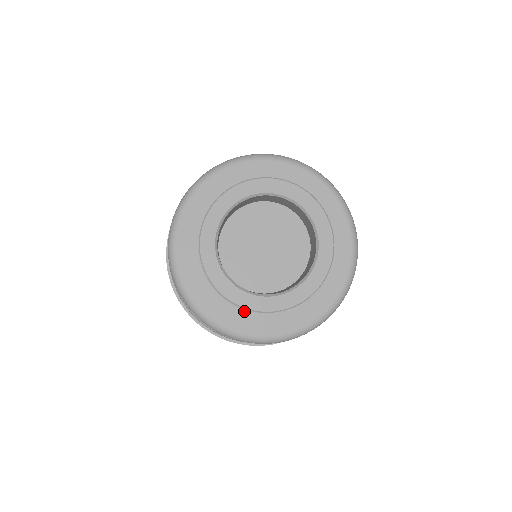
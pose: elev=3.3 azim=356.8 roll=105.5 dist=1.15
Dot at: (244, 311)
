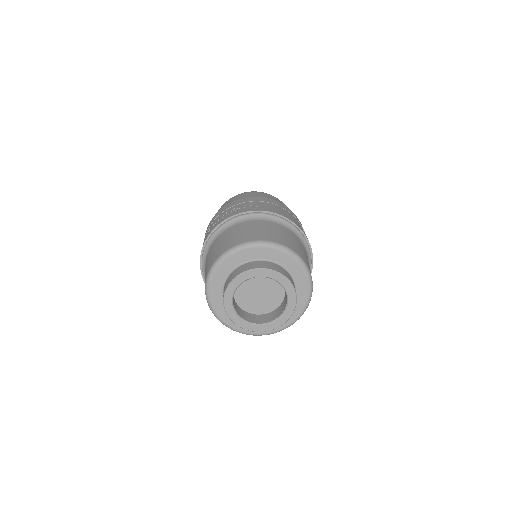
Dot at: occluded
